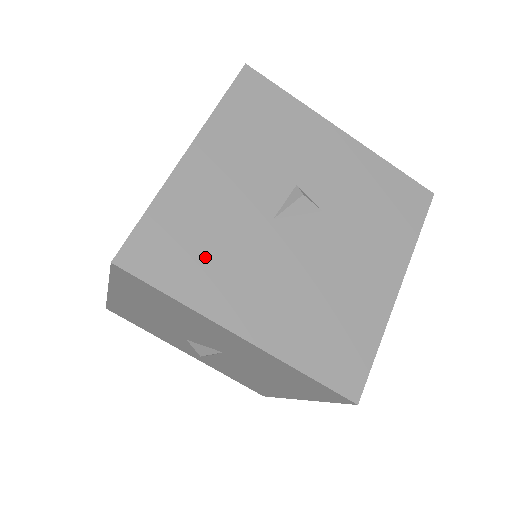
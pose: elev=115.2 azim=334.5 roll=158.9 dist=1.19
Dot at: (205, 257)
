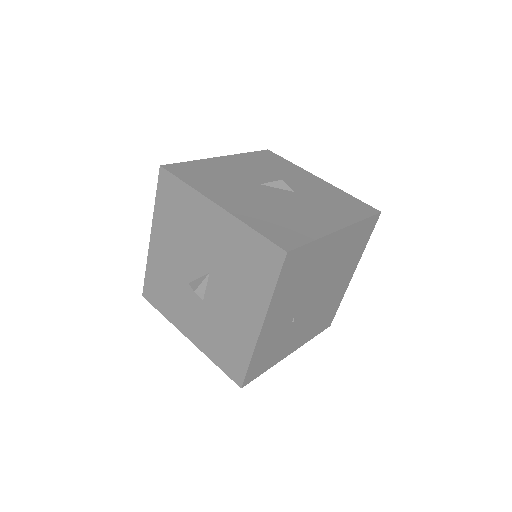
Dot at: (212, 180)
